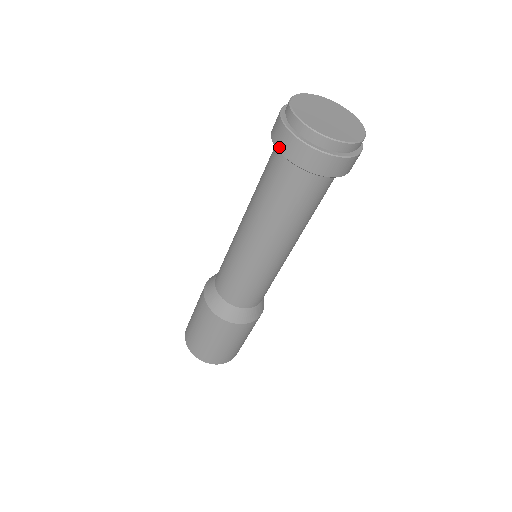
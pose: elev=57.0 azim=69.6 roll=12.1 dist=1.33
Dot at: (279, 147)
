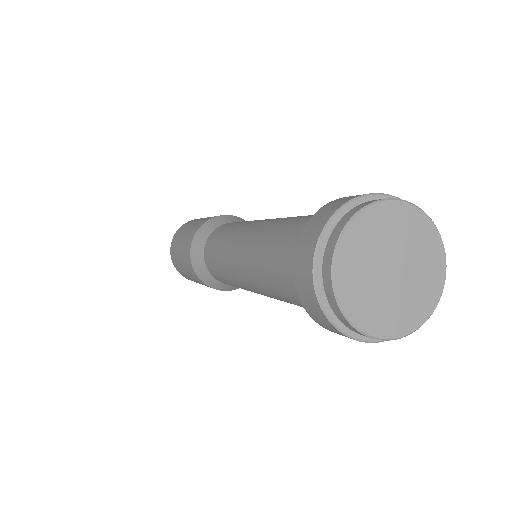
Dot at: (296, 255)
